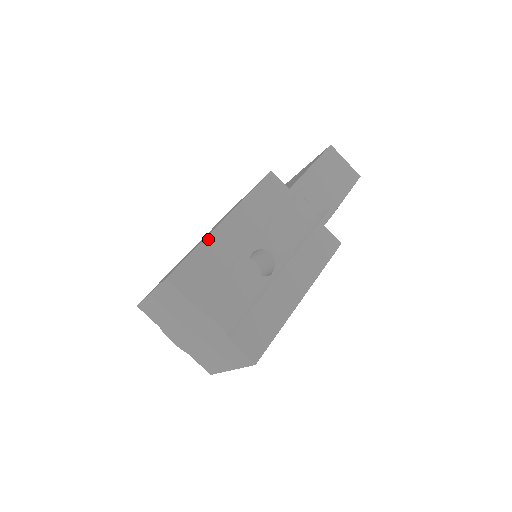
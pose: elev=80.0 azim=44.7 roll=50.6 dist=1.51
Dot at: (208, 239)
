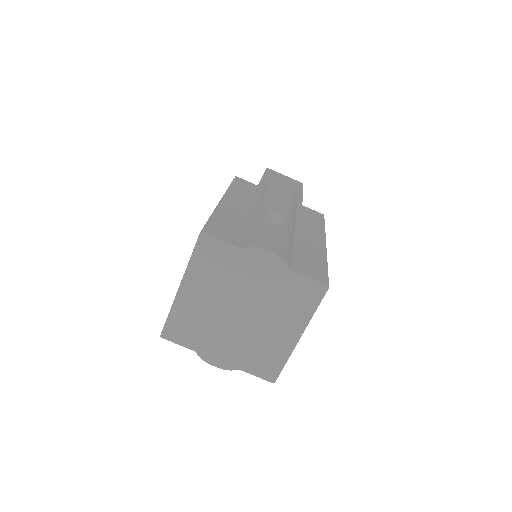
Dot at: (218, 209)
